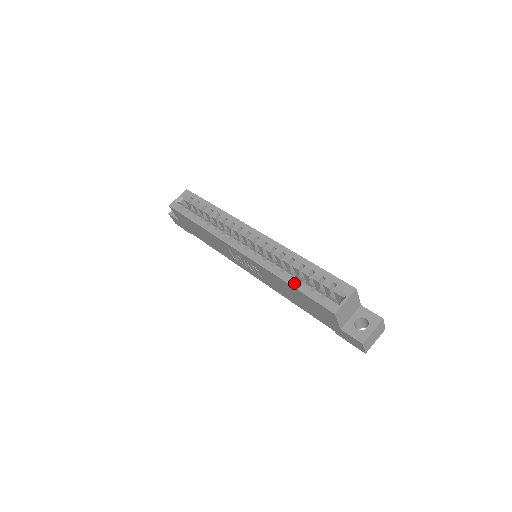
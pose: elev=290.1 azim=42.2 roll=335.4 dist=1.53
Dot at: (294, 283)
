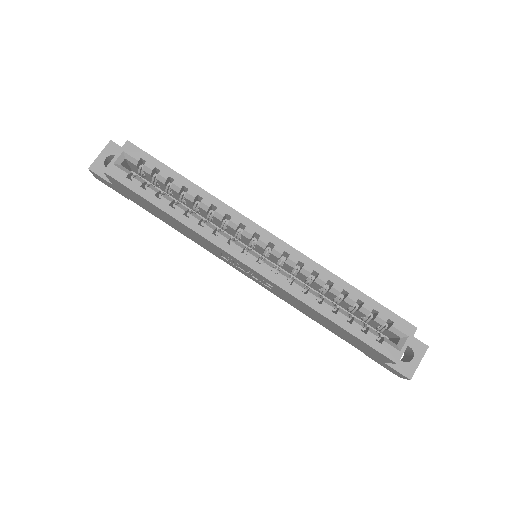
Dot at: (339, 320)
